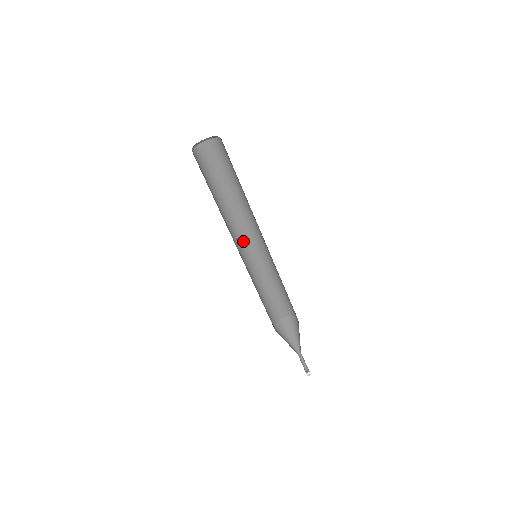
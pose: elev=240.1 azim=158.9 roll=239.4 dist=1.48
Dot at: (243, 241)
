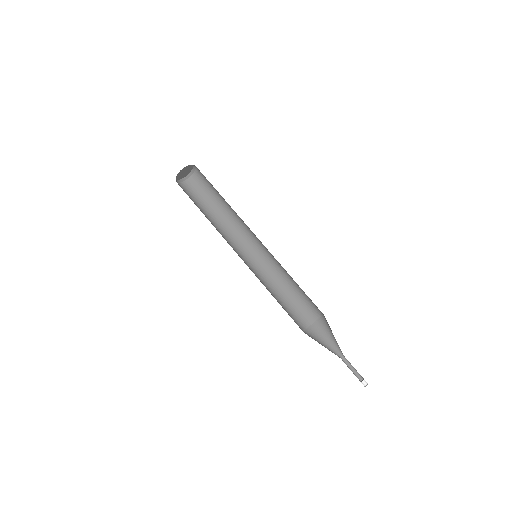
Dot at: occluded
